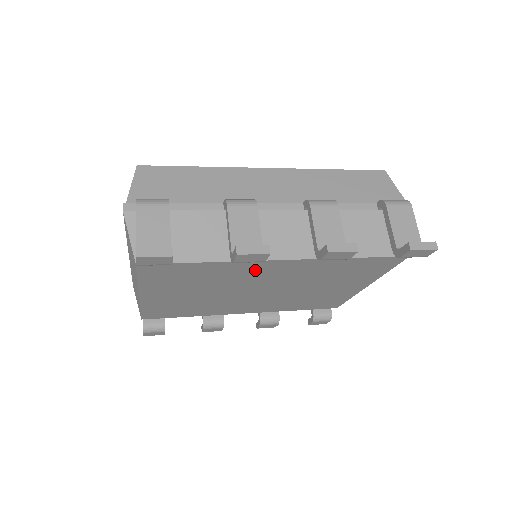
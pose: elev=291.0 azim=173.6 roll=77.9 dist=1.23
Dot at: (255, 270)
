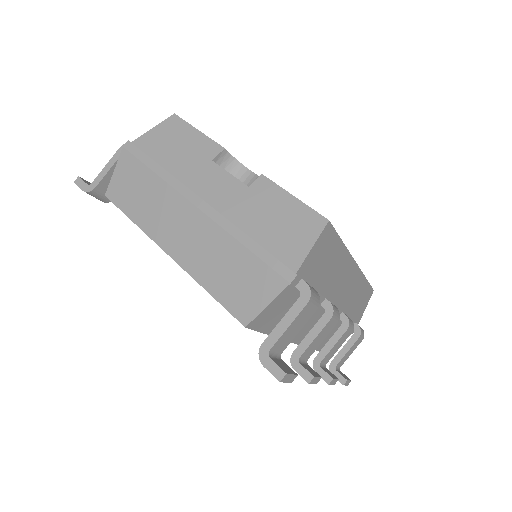
Dot at: occluded
